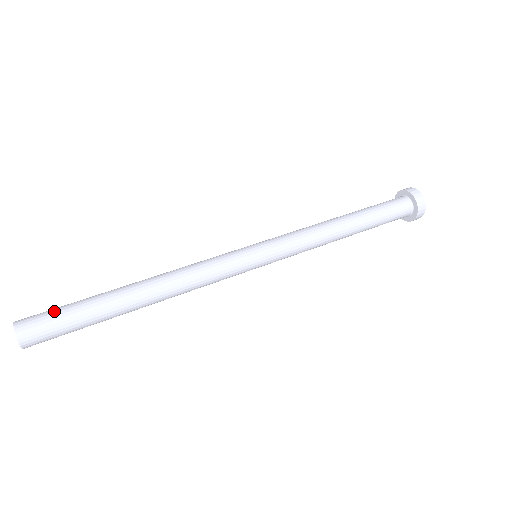
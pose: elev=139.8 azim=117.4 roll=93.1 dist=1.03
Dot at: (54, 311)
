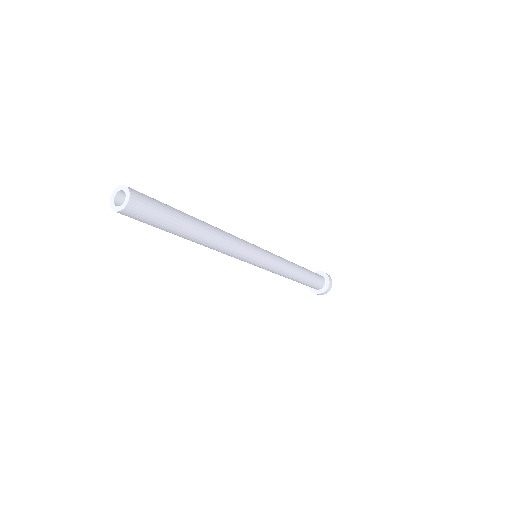
Dot at: occluded
